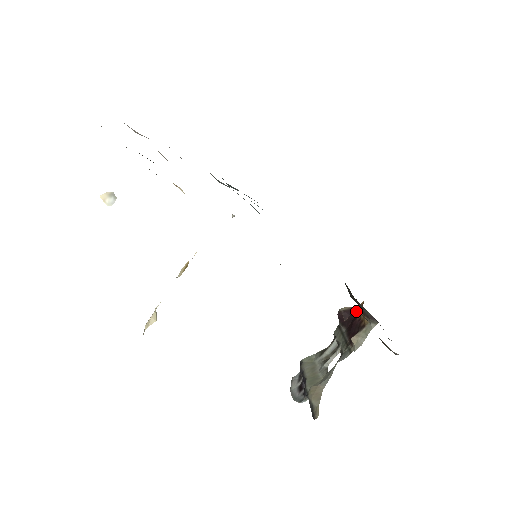
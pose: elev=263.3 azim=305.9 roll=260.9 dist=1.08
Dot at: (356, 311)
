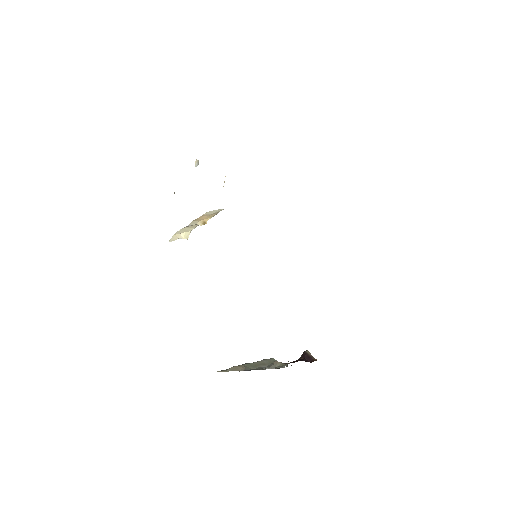
Dot at: (310, 360)
